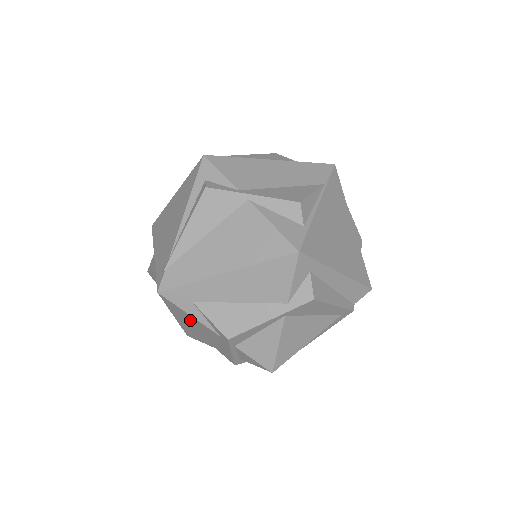
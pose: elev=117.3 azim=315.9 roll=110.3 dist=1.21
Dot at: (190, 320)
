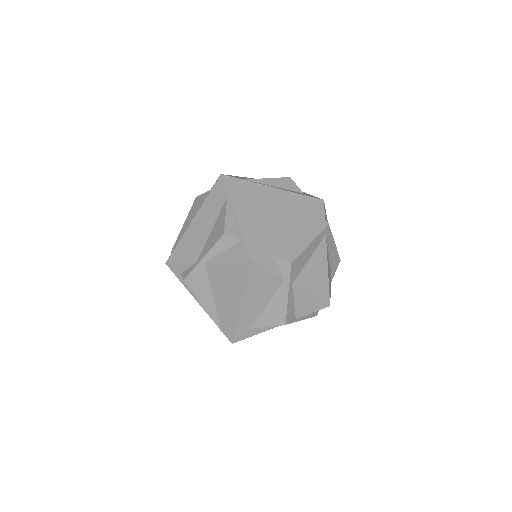
Dot at: occluded
